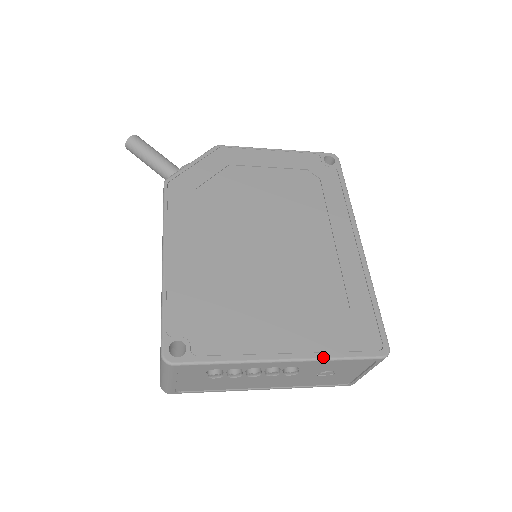
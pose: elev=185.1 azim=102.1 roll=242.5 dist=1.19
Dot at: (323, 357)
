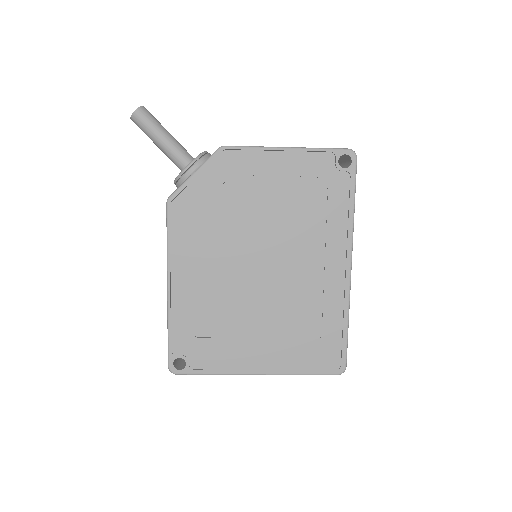
Dot at: (289, 374)
